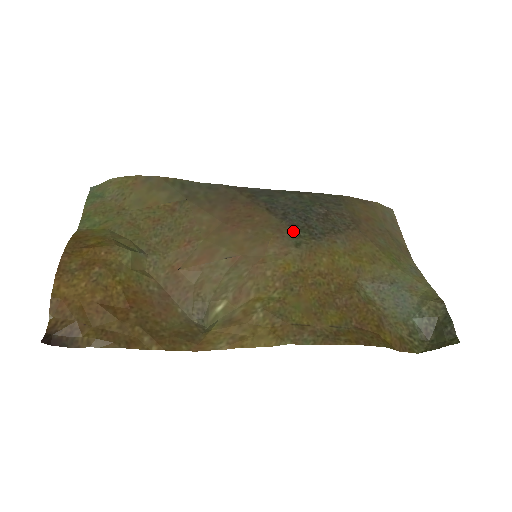
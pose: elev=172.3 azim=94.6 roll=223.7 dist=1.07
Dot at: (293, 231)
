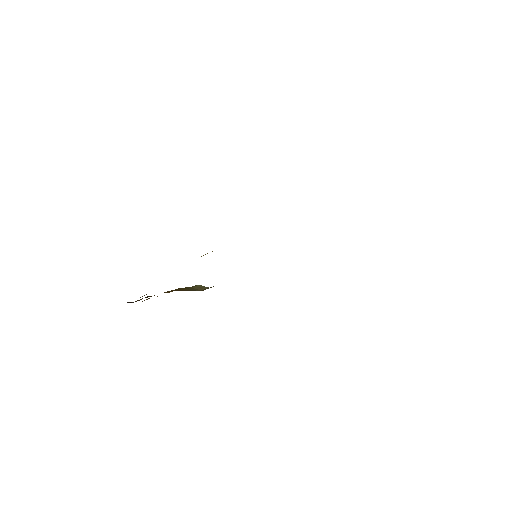
Dot at: occluded
